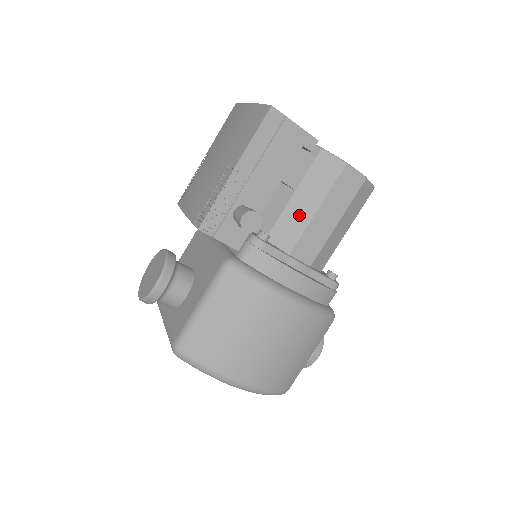
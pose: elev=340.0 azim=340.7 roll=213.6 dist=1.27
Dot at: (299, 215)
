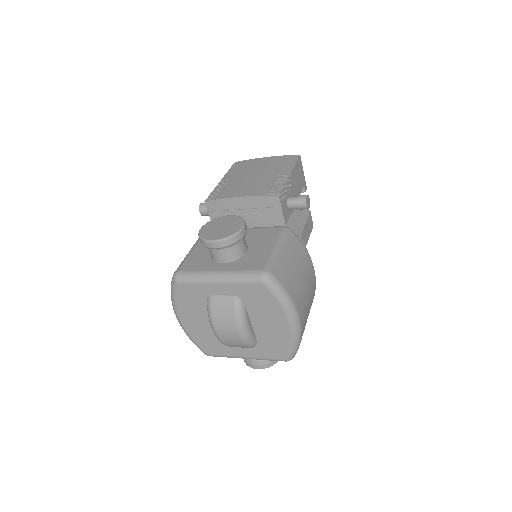
Dot at: (296, 227)
